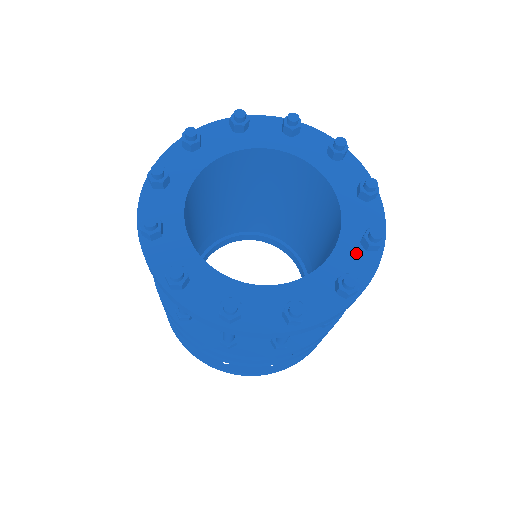
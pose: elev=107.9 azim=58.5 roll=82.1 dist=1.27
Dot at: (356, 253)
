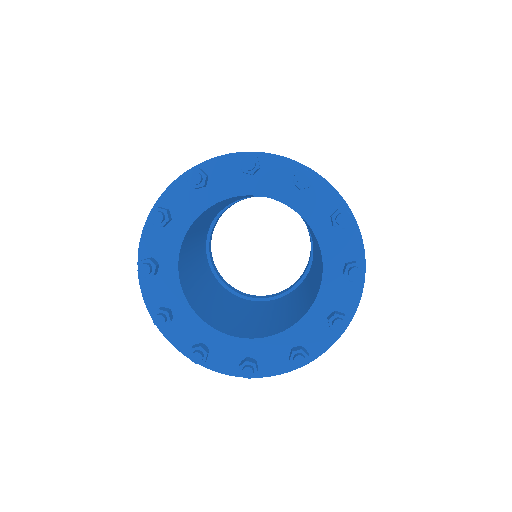
Dot at: (341, 285)
